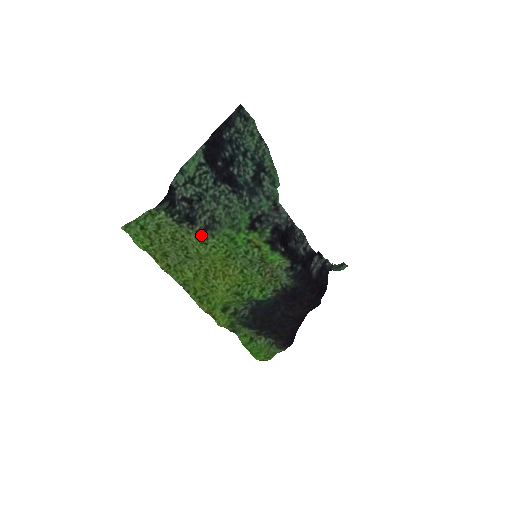
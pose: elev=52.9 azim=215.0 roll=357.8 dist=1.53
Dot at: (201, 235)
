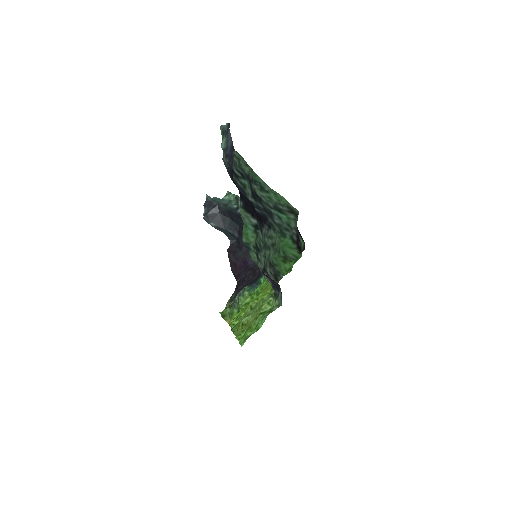
Dot at: occluded
